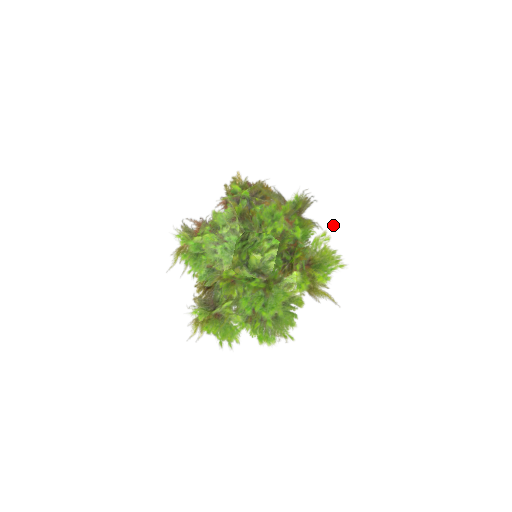
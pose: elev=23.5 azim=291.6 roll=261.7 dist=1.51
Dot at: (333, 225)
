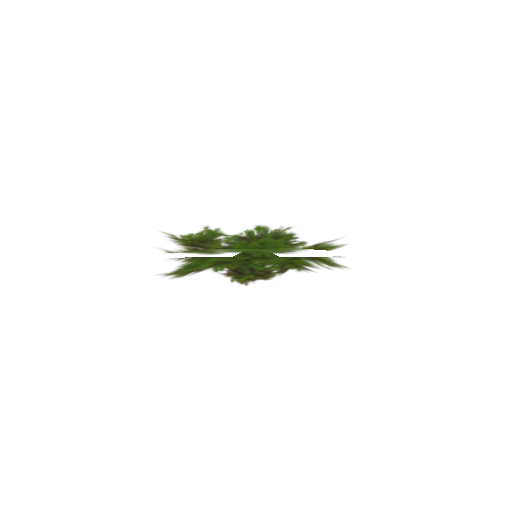
Dot at: occluded
